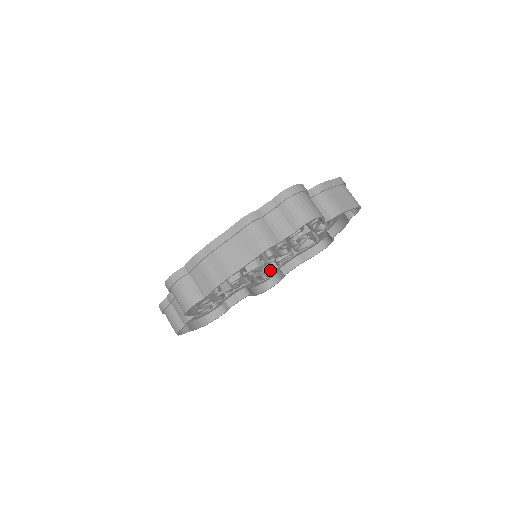
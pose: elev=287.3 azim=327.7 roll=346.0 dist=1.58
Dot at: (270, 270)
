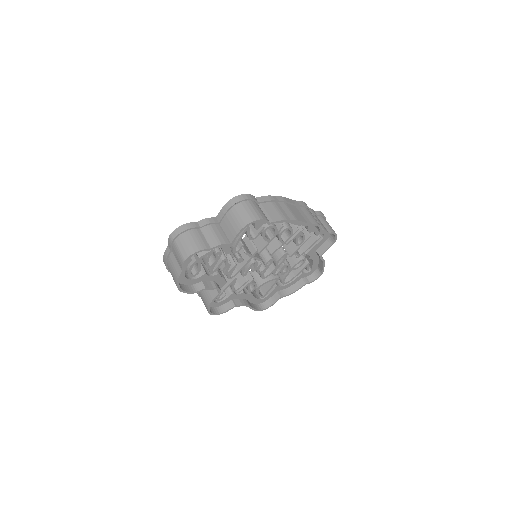
Dot at: (235, 289)
